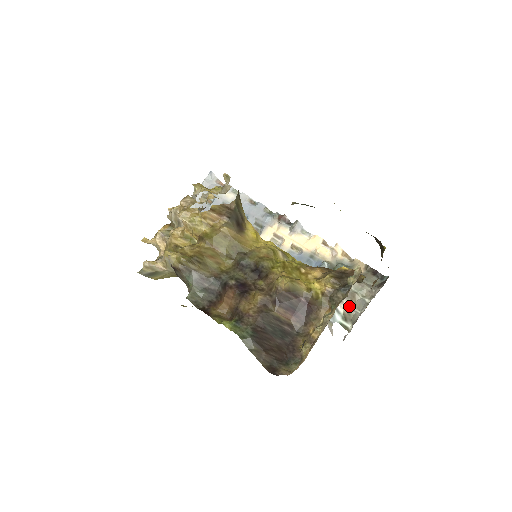
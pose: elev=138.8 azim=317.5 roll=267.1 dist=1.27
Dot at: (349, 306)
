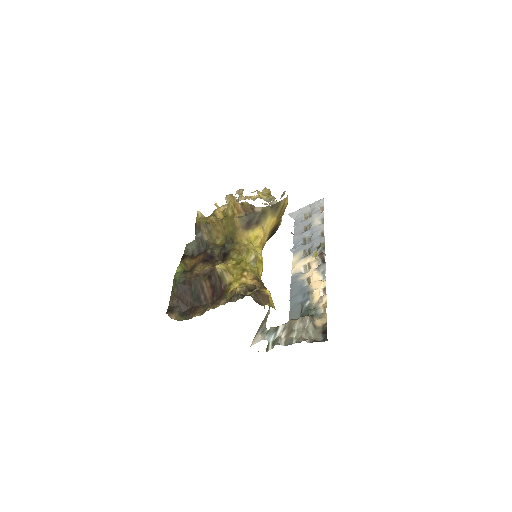
Dot at: (283, 337)
